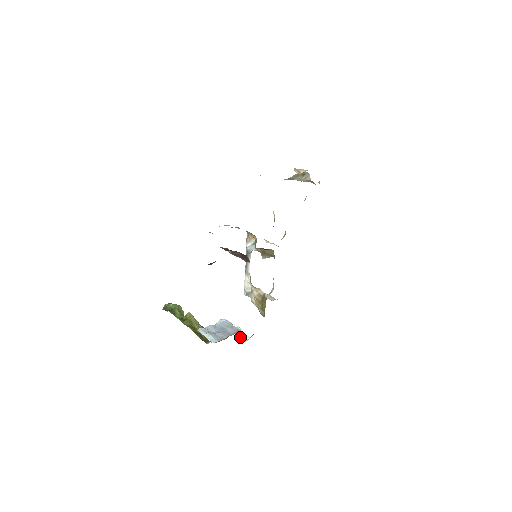
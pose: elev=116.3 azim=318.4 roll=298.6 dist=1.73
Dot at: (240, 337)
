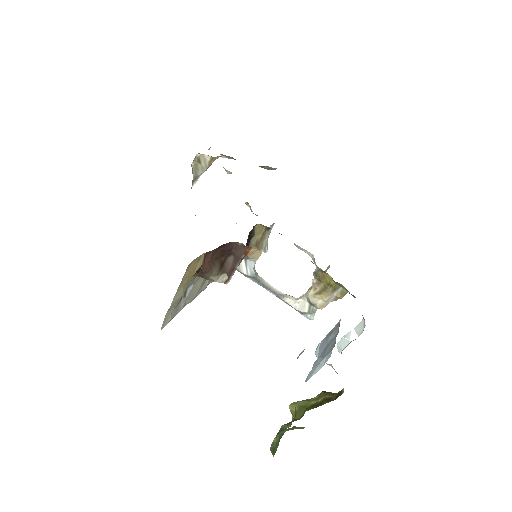
Dot at: occluded
